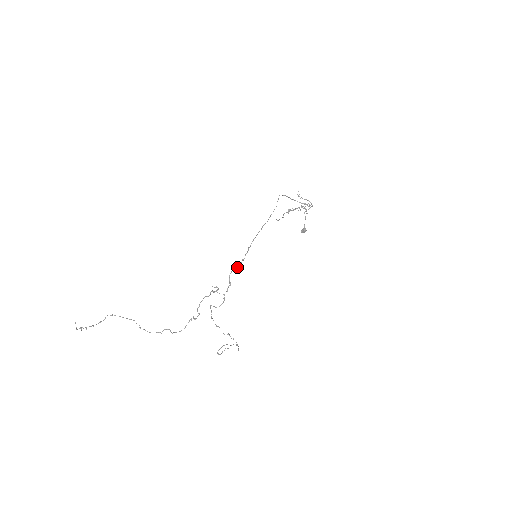
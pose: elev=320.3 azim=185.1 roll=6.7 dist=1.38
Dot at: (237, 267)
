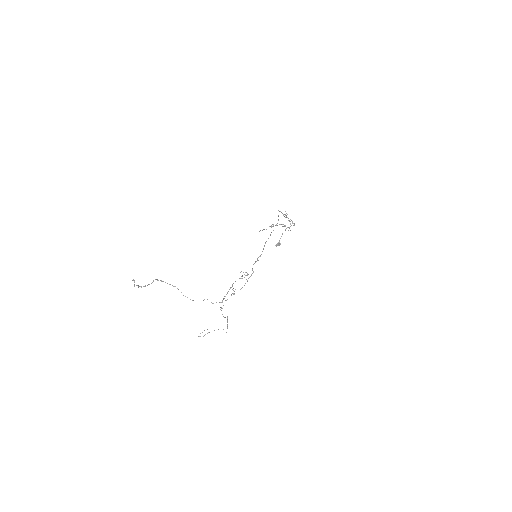
Dot at: (257, 260)
